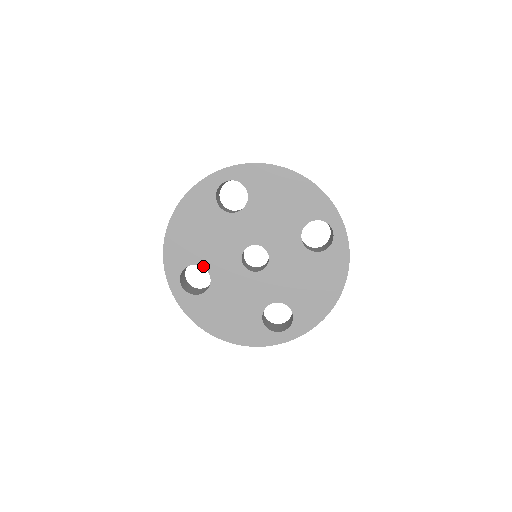
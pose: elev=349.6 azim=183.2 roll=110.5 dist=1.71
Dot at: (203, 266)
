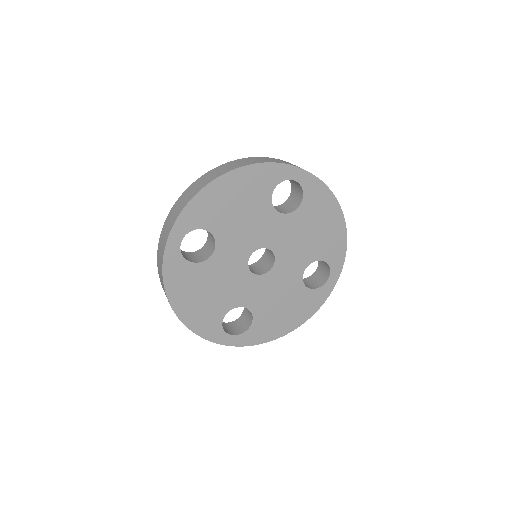
Dot at: (215, 238)
